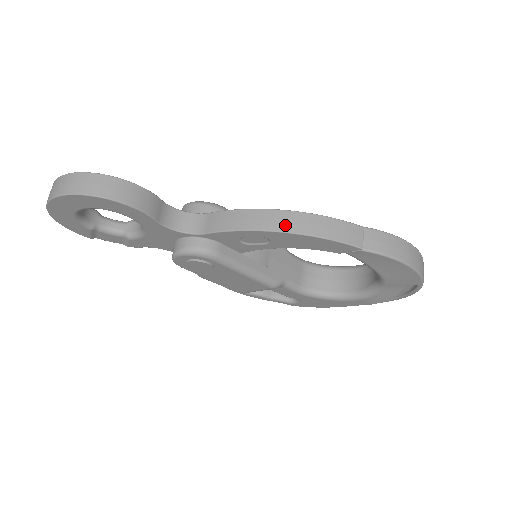
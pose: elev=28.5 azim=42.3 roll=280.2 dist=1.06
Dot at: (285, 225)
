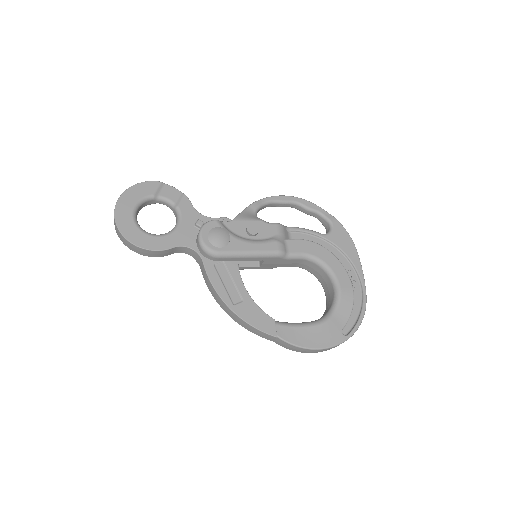
Dot at: (228, 313)
